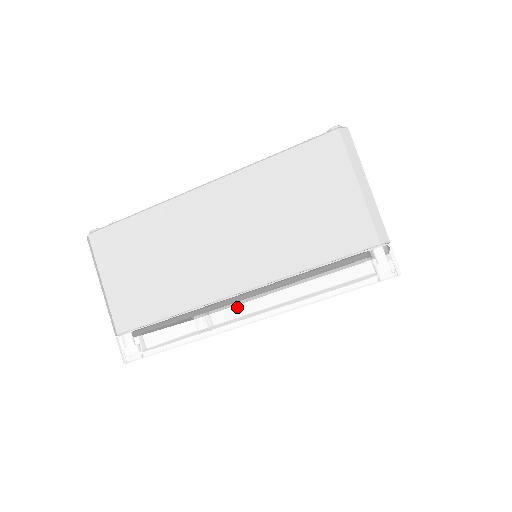
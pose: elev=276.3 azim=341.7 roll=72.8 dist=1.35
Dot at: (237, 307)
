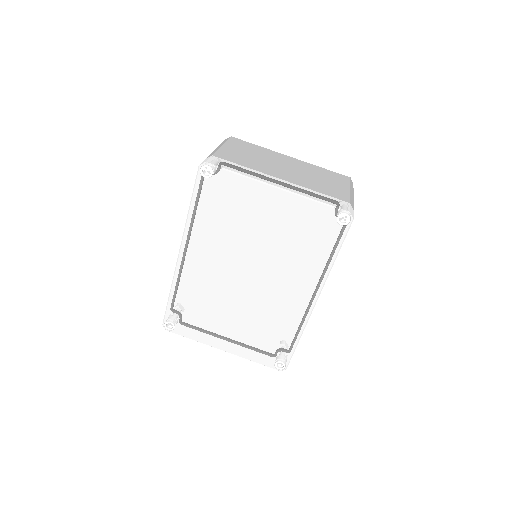
Dot at: occluded
